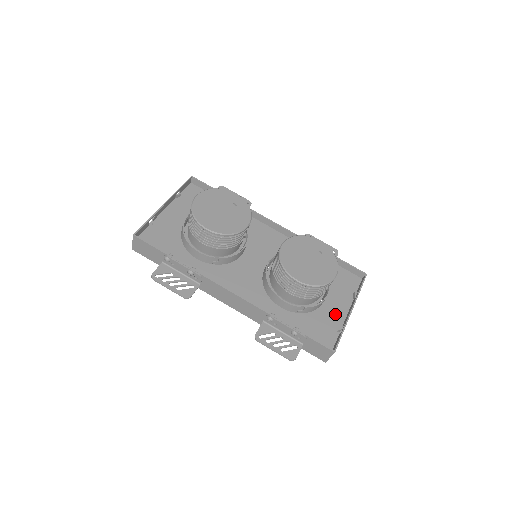
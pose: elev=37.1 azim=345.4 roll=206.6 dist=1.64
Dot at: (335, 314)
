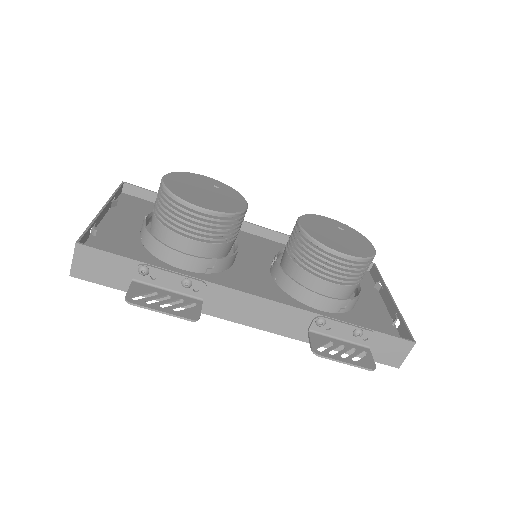
Dot at: (375, 308)
